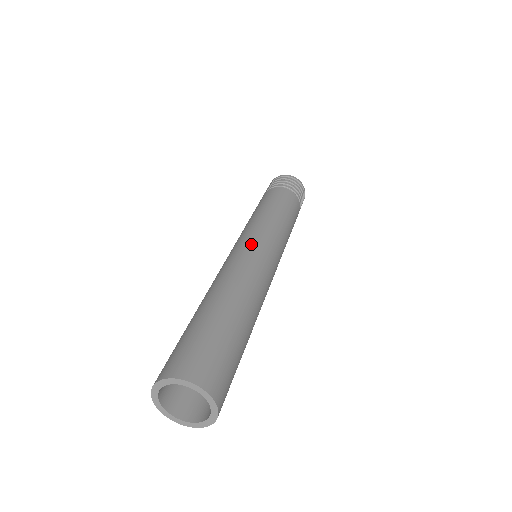
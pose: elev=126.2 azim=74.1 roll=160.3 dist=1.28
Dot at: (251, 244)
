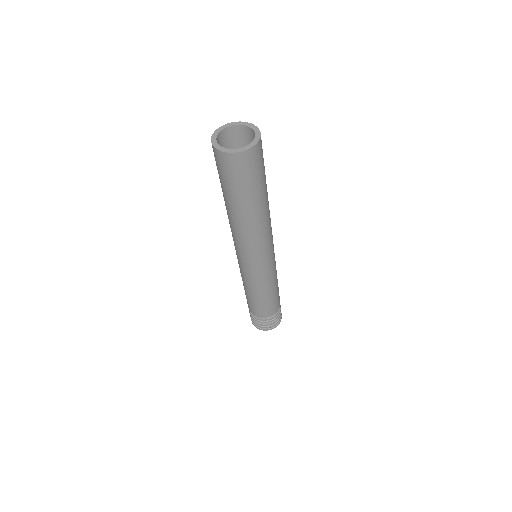
Dot at: occluded
